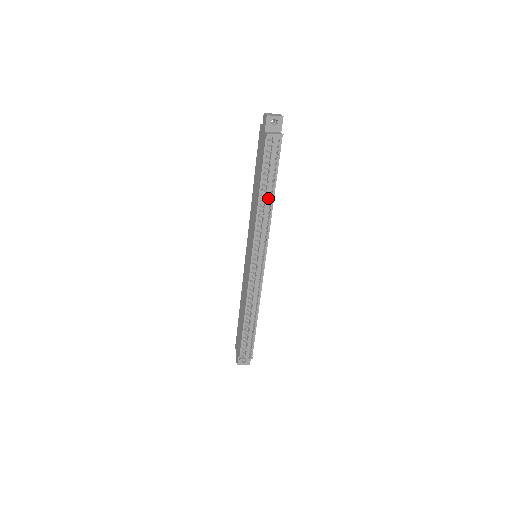
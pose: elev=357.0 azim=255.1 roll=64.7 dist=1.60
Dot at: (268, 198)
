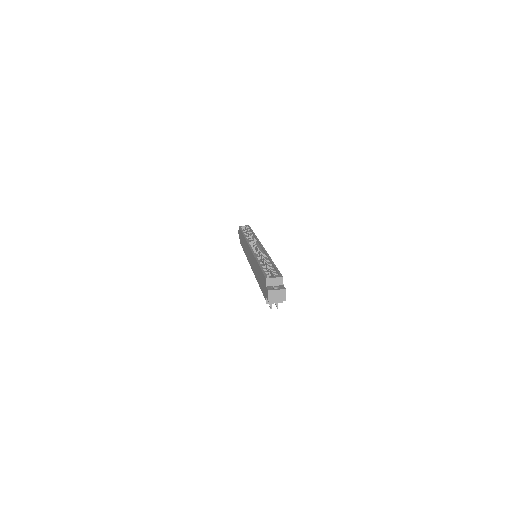
Dot at: occluded
